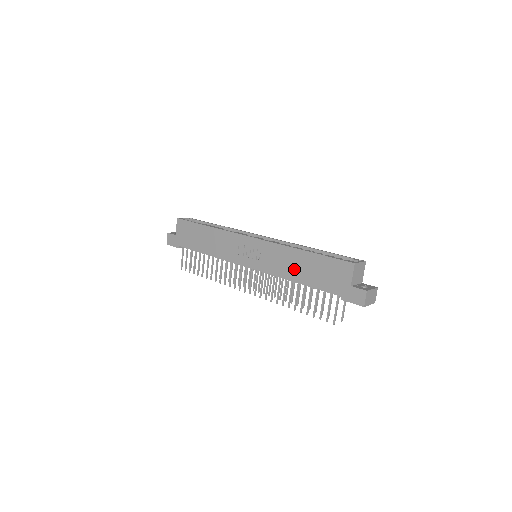
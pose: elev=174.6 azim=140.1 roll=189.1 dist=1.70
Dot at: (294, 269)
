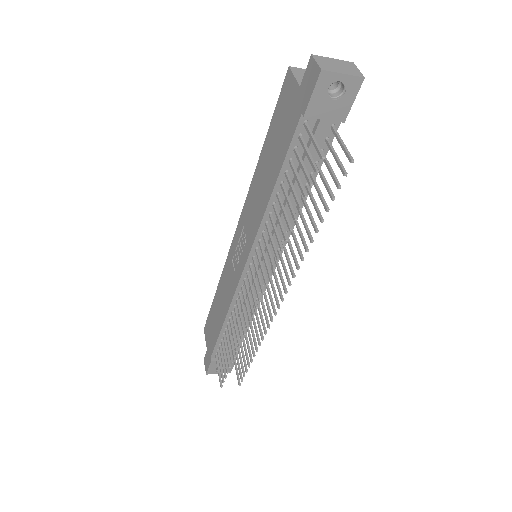
Dot at: (264, 187)
